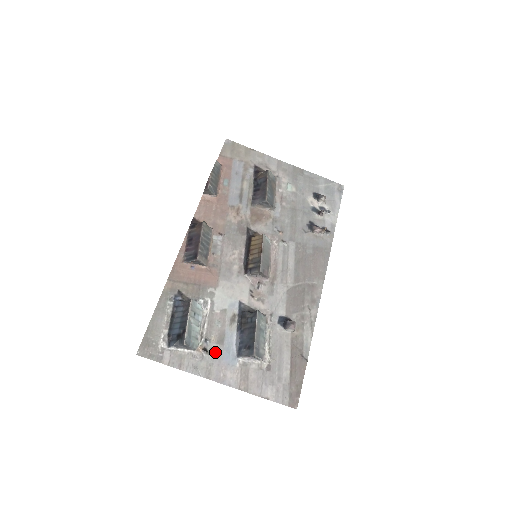
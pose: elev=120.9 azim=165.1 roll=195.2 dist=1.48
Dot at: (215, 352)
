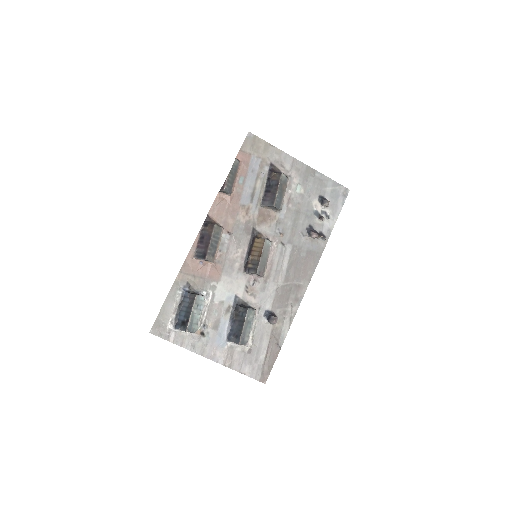
Dot at: (210, 335)
